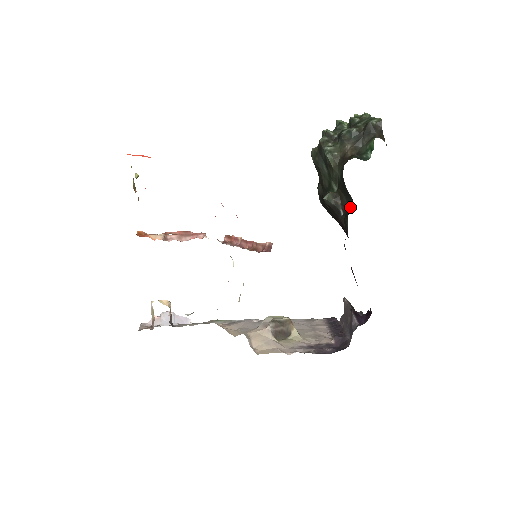
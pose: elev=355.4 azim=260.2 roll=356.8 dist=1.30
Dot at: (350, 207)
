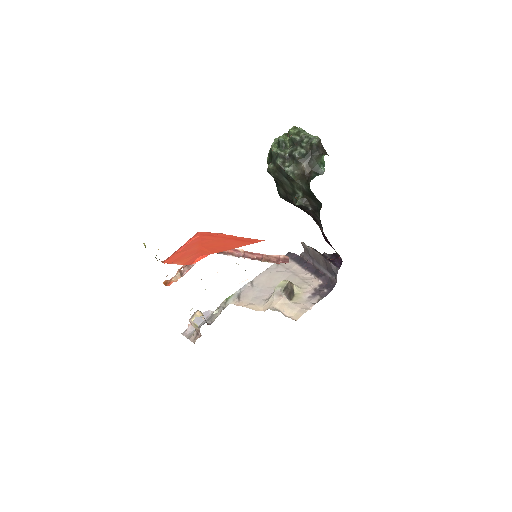
Dot at: (319, 207)
